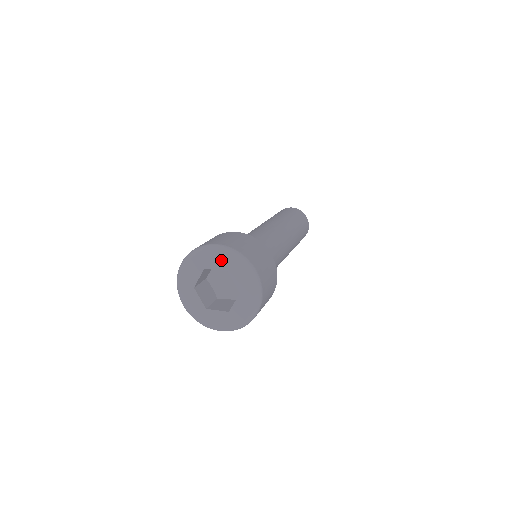
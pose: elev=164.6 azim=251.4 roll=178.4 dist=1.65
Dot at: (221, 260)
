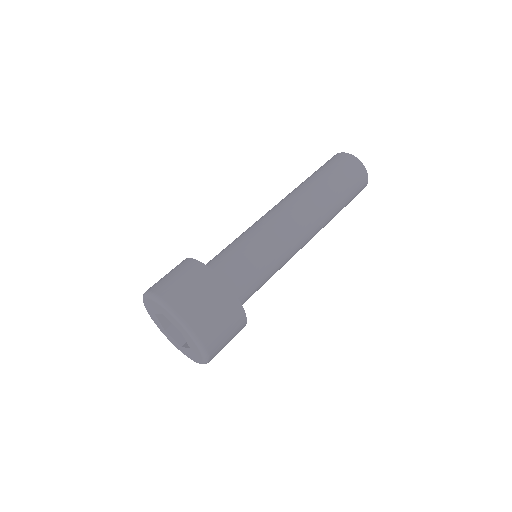
Dot at: (154, 306)
